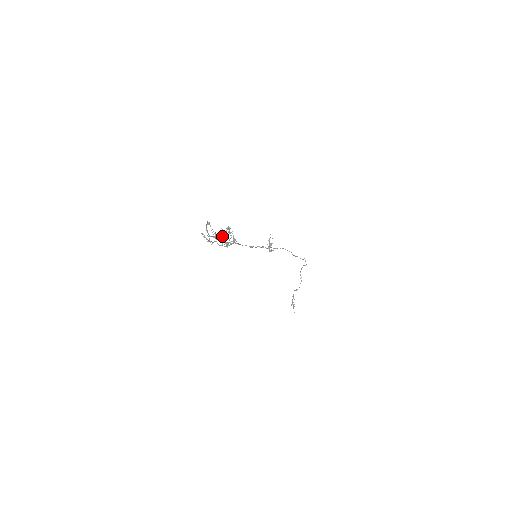
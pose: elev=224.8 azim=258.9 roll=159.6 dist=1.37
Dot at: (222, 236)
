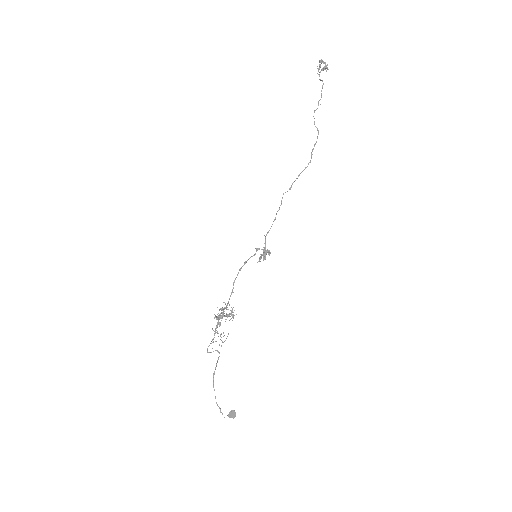
Dot at: occluded
